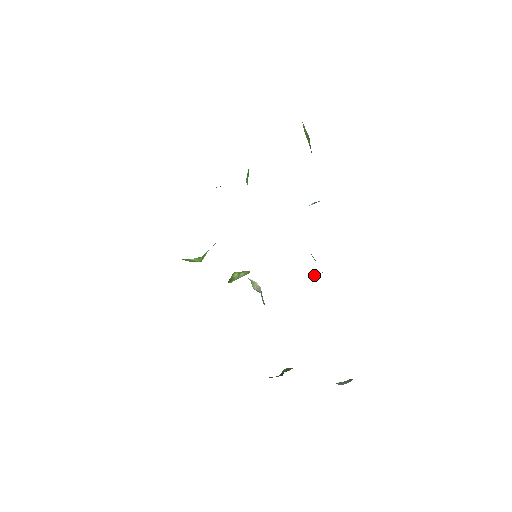
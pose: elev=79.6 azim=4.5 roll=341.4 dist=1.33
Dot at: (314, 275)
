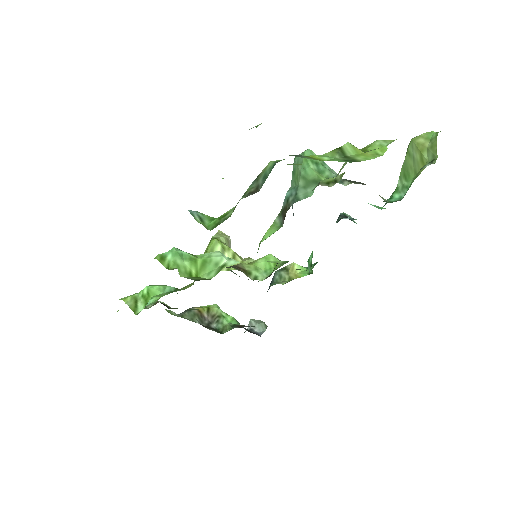
Dot at: (295, 267)
